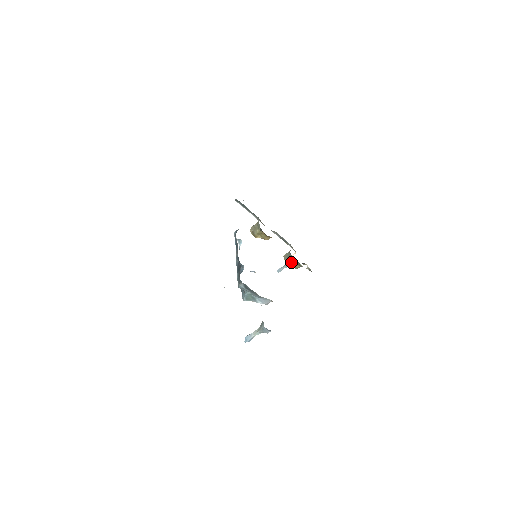
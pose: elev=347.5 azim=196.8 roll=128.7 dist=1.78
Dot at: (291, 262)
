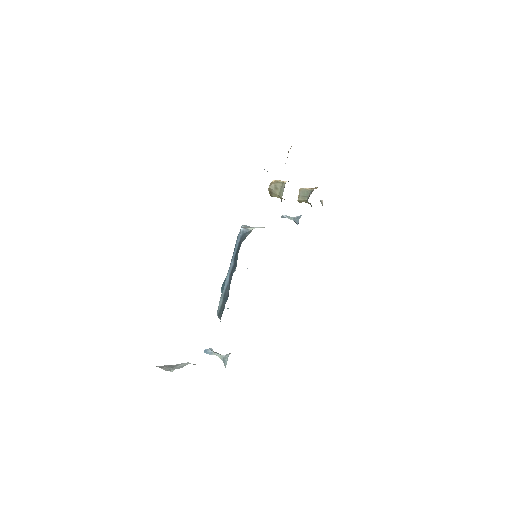
Dot at: occluded
